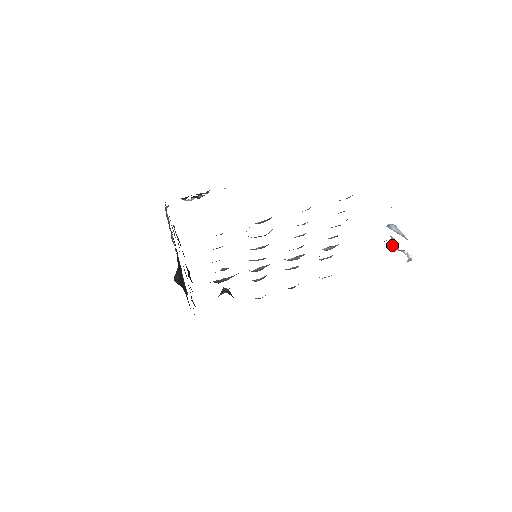
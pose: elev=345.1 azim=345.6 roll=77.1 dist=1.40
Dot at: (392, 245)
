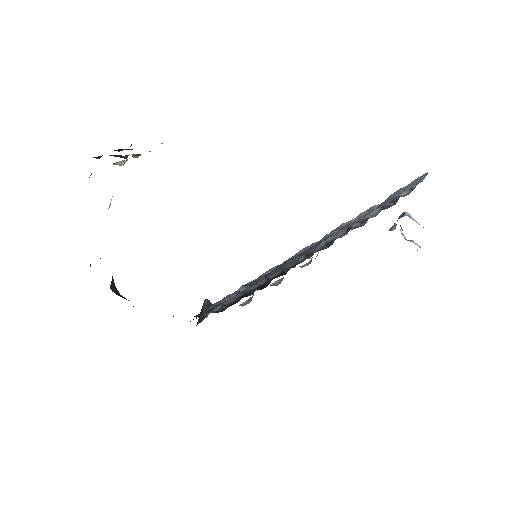
Dot at: (402, 235)
